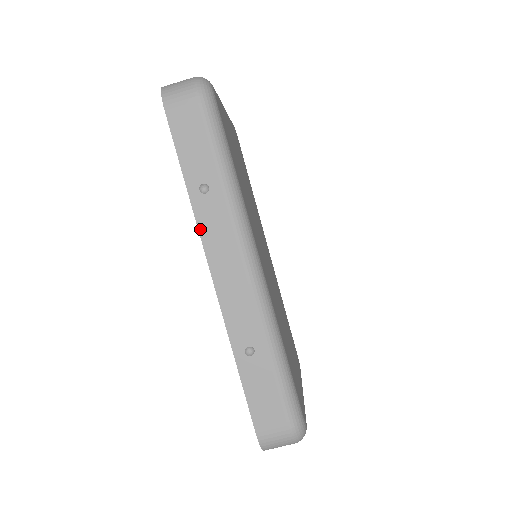
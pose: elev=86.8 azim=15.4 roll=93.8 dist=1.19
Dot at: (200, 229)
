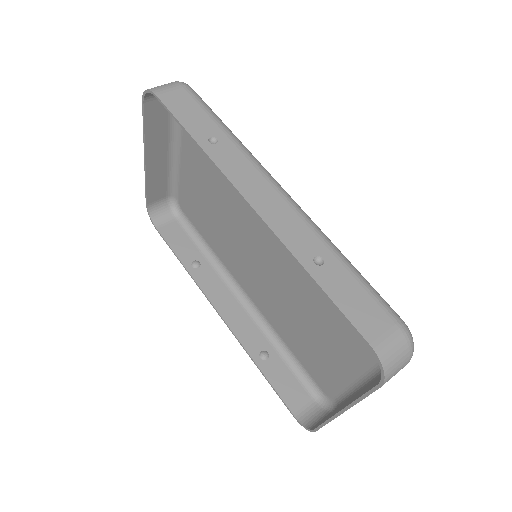
Dot at: (222, 169)
